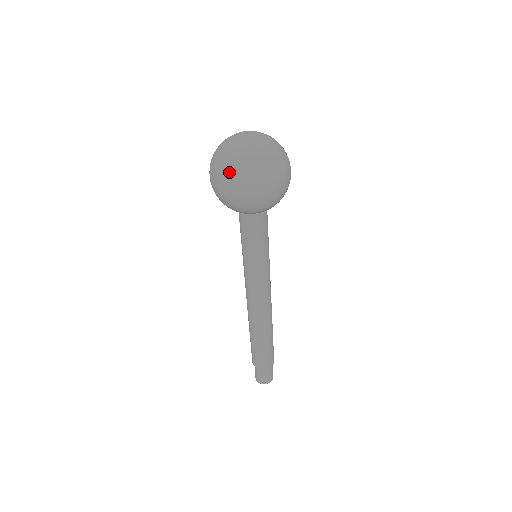
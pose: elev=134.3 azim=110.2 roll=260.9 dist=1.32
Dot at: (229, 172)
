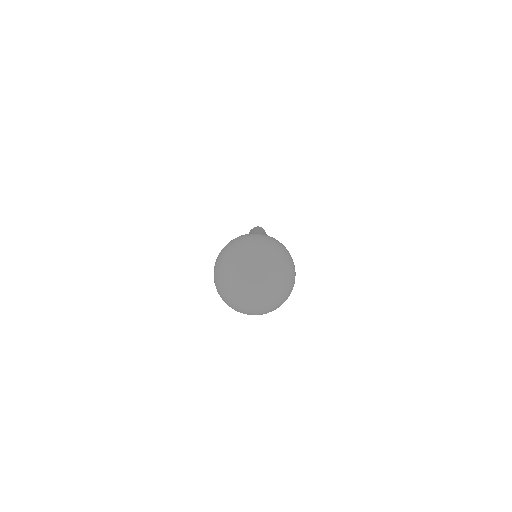
Dot at: occluded
